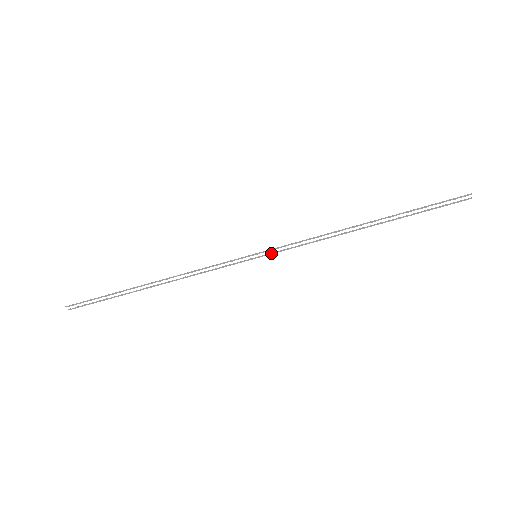
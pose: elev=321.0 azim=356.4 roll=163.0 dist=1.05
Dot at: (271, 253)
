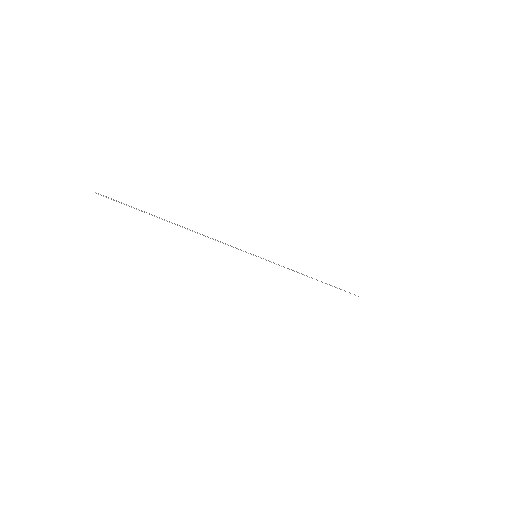
Dot at: occluded
